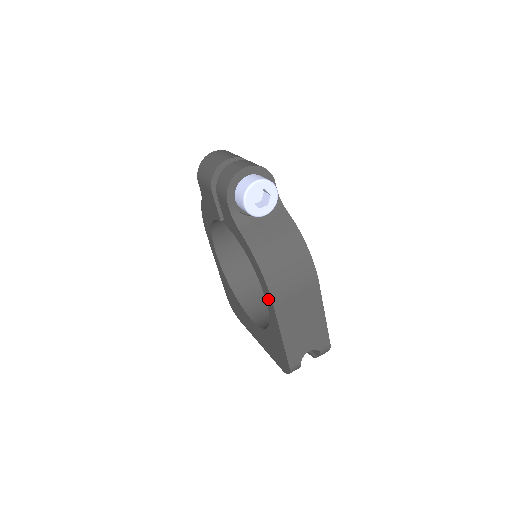
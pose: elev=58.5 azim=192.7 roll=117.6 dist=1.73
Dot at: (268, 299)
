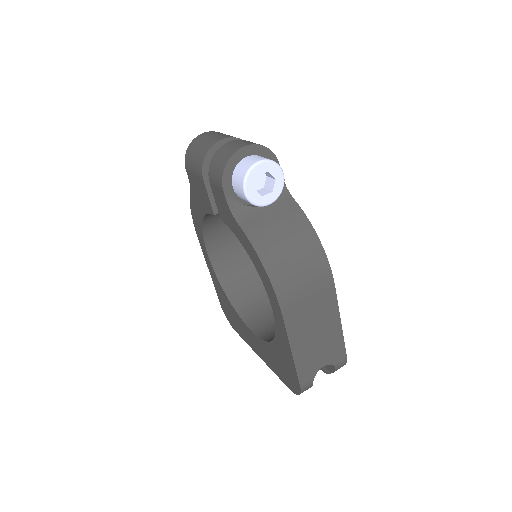
Dot at: (275, 306)
